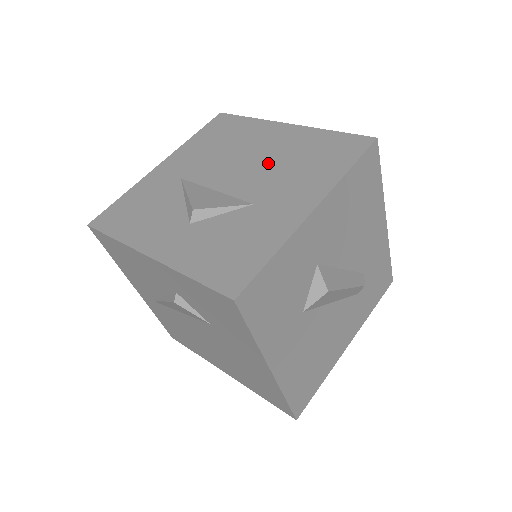
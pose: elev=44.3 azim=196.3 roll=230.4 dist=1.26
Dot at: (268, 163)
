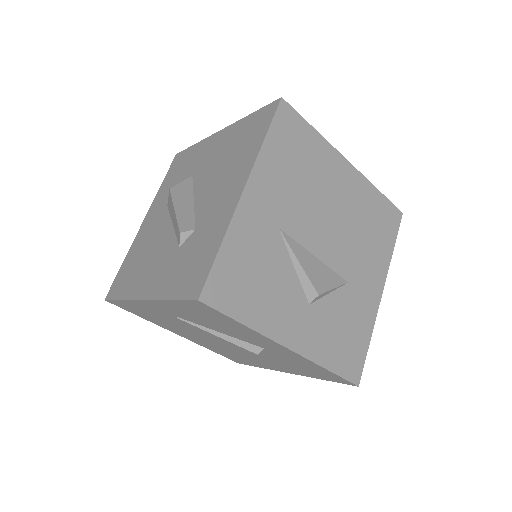
Dot at: (347, 225)
